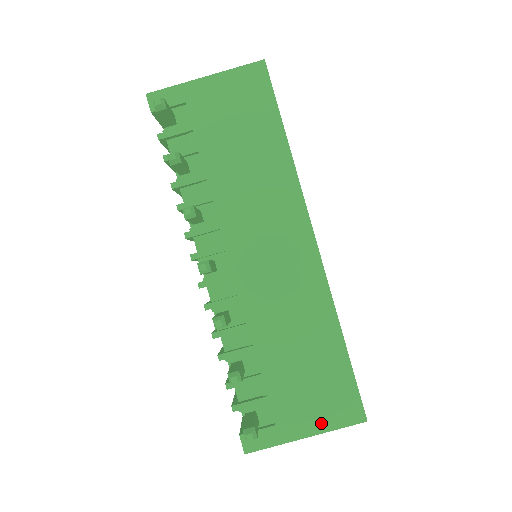
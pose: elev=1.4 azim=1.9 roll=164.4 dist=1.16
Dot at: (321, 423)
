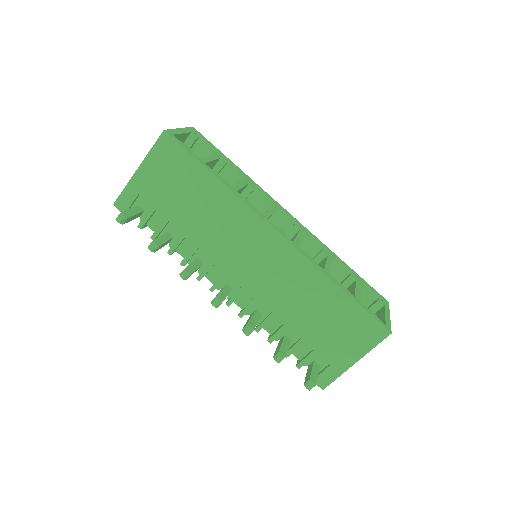
Dot at: (360, 349)
